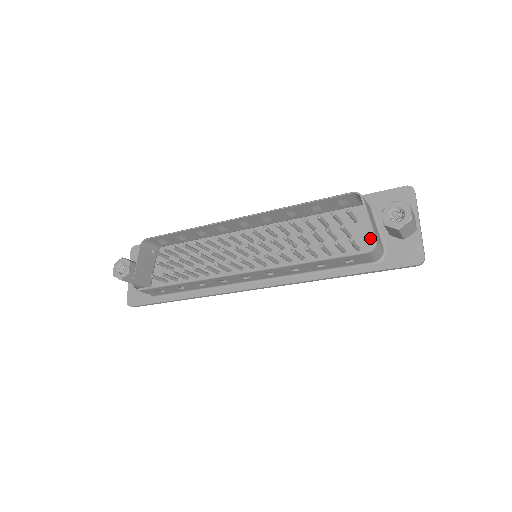
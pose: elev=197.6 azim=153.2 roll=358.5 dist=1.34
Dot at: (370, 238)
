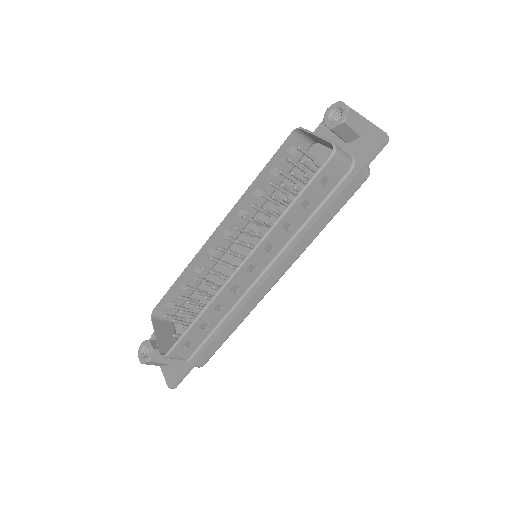
Dot at: occluded
